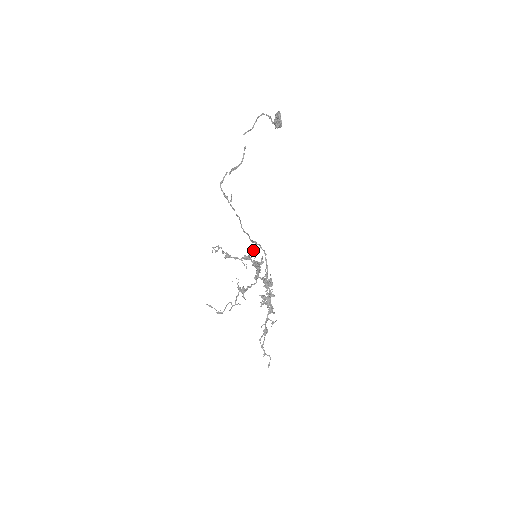
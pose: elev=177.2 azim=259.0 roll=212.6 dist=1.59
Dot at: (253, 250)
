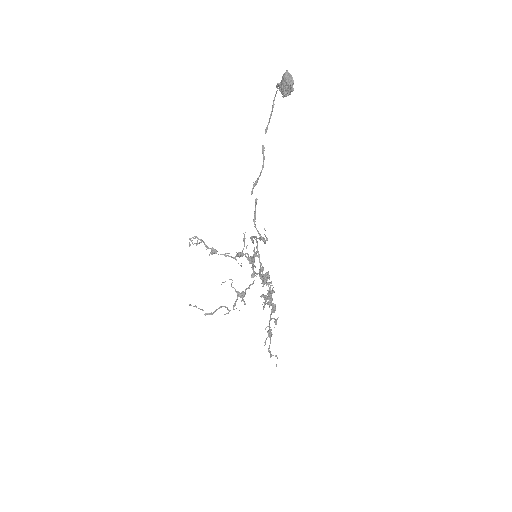
Dot at: (244, 241)
